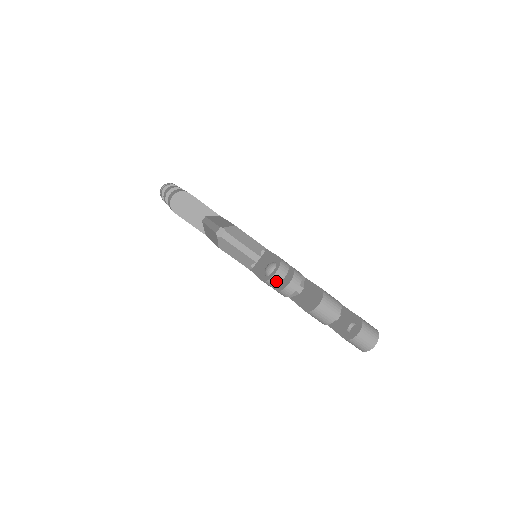
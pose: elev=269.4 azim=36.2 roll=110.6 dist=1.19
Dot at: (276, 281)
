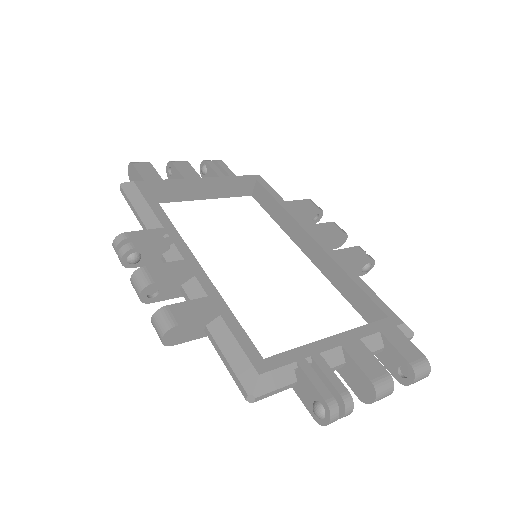
Dot at: (330, 423)
